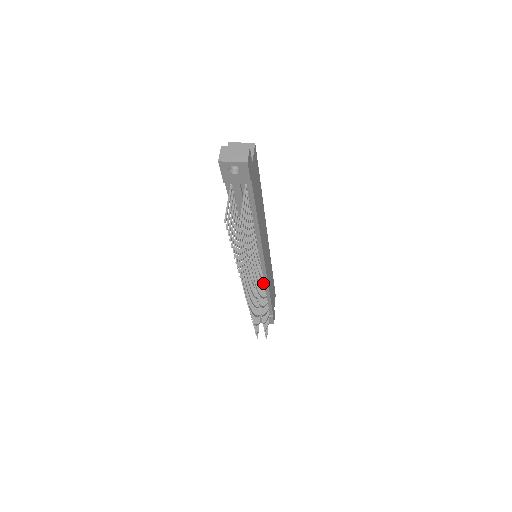
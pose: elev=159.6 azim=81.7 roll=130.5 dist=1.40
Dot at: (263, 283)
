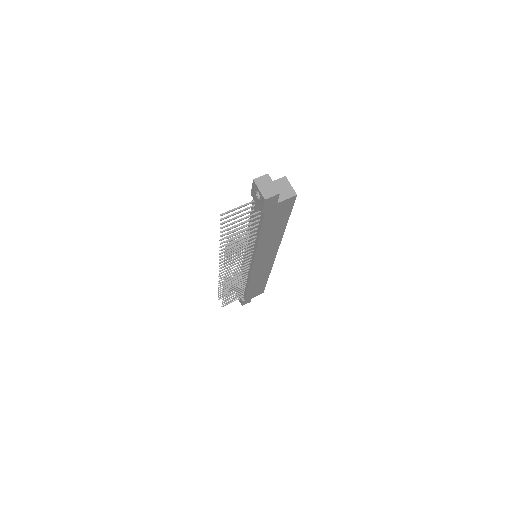
Dot at: (247, 275)
